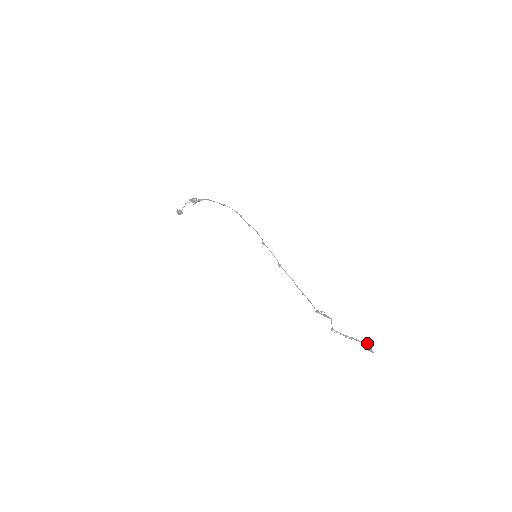
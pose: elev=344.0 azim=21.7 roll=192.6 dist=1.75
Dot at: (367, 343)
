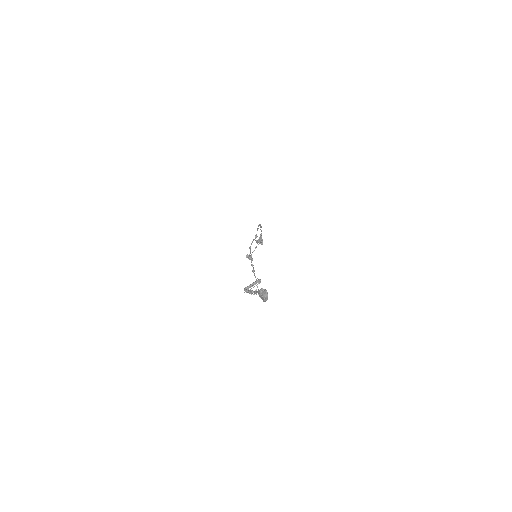
Dot at: (261, 288)
